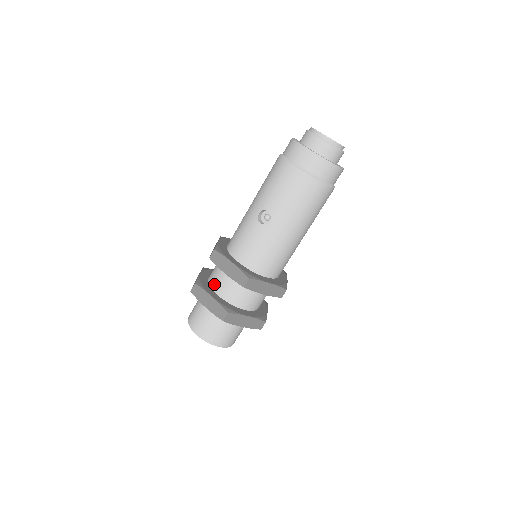
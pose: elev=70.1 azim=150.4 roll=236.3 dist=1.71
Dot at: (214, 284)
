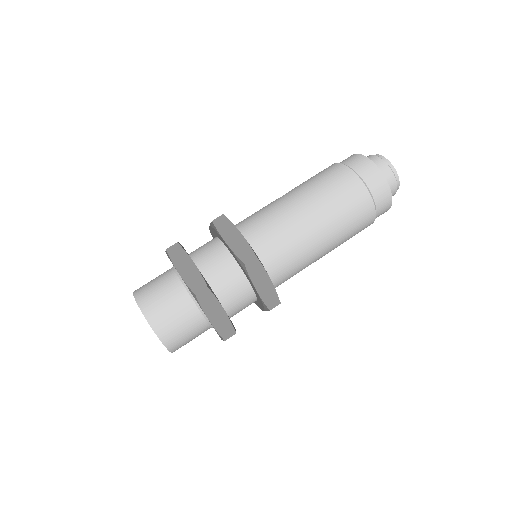
Dot at: occluded
